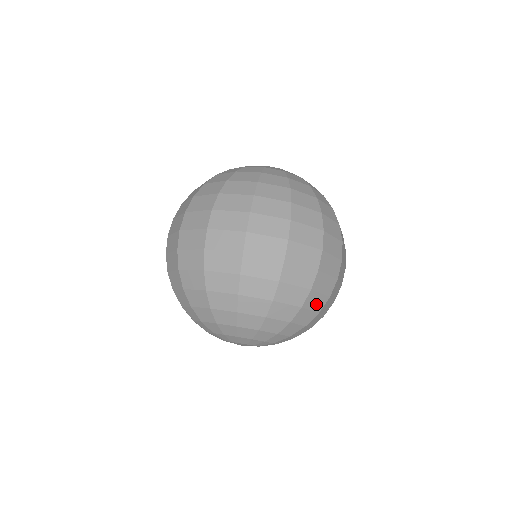
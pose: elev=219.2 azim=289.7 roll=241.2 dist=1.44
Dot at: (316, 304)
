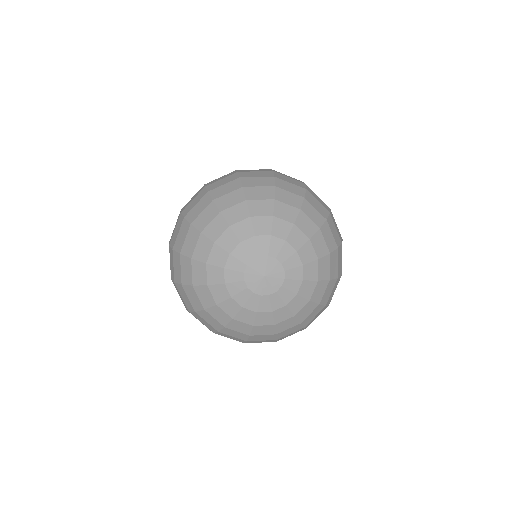
Dot at: (335, 235)
